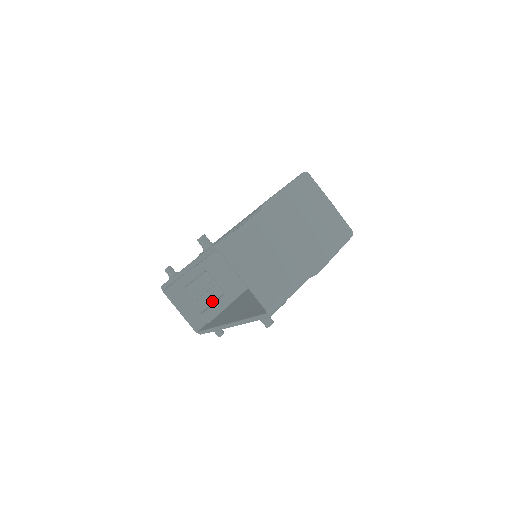
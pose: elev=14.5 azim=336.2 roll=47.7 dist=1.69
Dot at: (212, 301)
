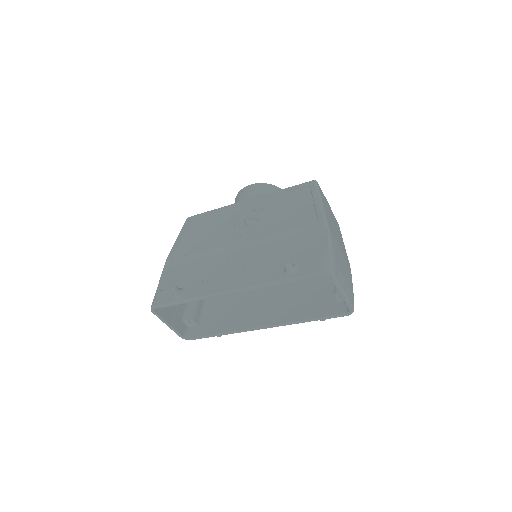
Dot at: (186, 304)
